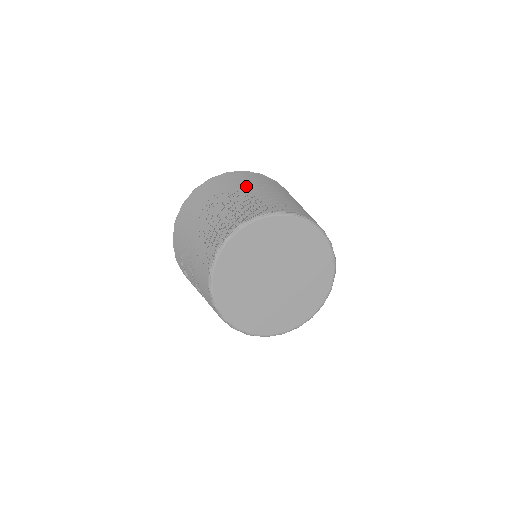
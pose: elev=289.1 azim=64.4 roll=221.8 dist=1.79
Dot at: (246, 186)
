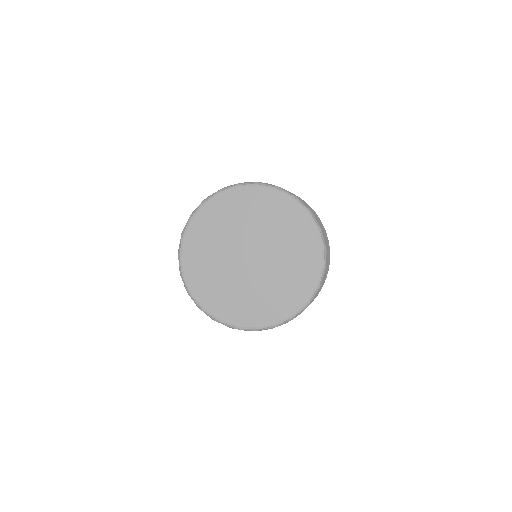
Dot at: occluded
